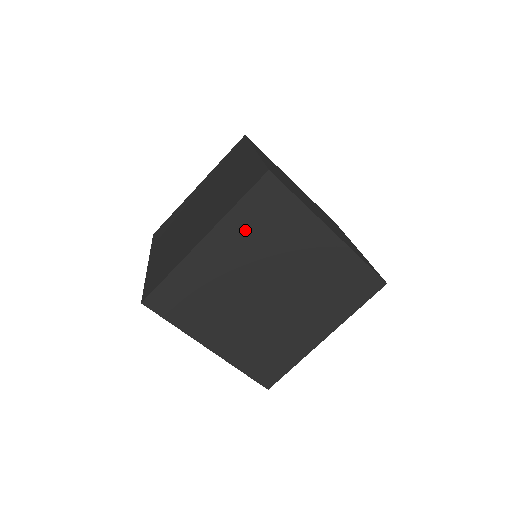
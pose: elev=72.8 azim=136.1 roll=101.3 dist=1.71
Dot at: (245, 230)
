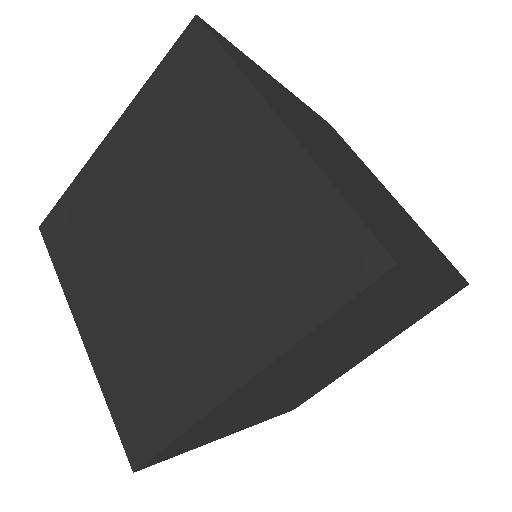
Dot at: (319, 341)
